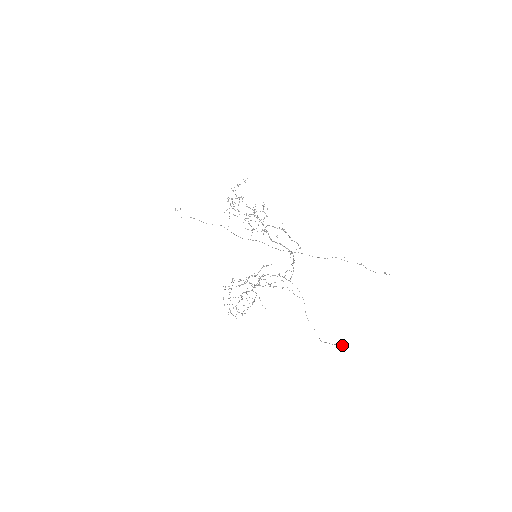
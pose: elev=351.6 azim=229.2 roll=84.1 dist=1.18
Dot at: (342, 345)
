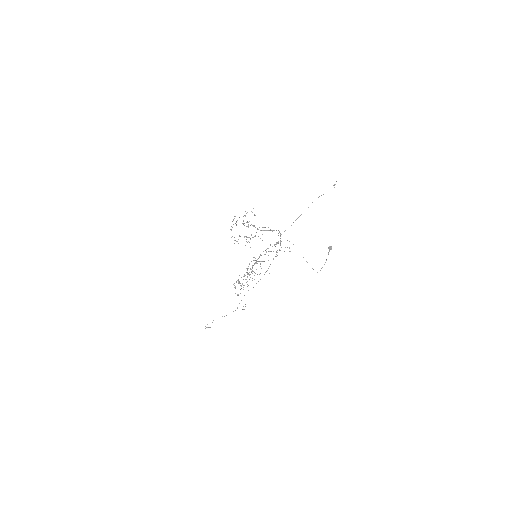
Dot at: (328, 248)
